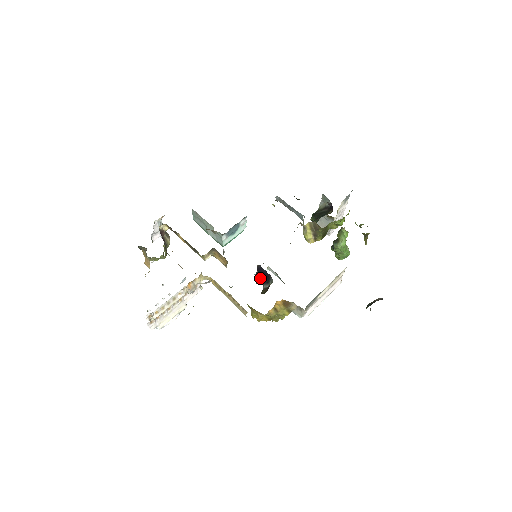
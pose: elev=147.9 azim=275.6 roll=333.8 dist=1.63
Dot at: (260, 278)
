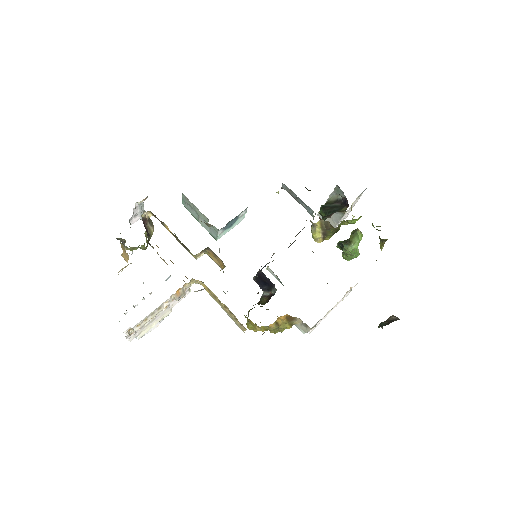
Dot at: (260, 283)
